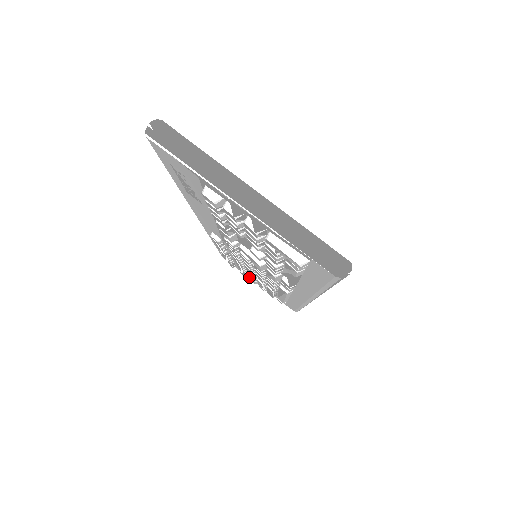
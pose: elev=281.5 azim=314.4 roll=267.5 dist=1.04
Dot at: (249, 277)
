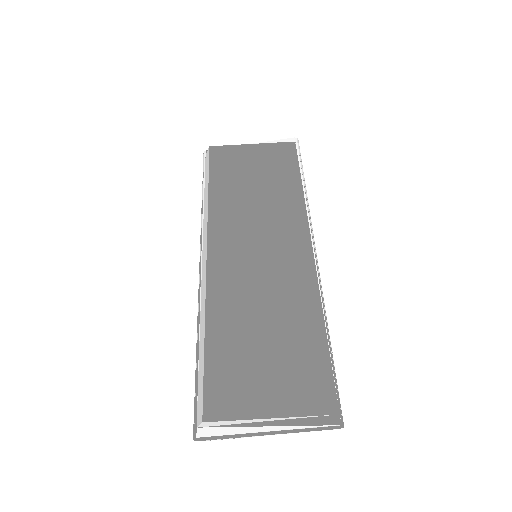
Dot at: occluded
